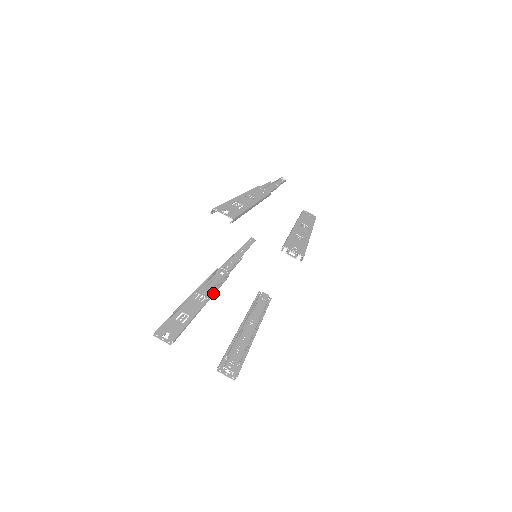
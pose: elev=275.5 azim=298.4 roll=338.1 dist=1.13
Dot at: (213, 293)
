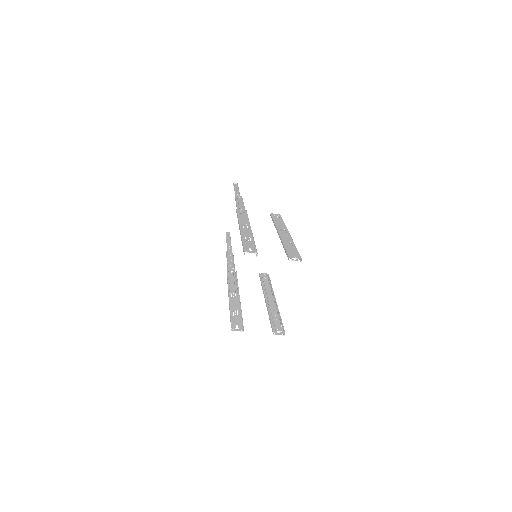
Dot at: (238, 289)
